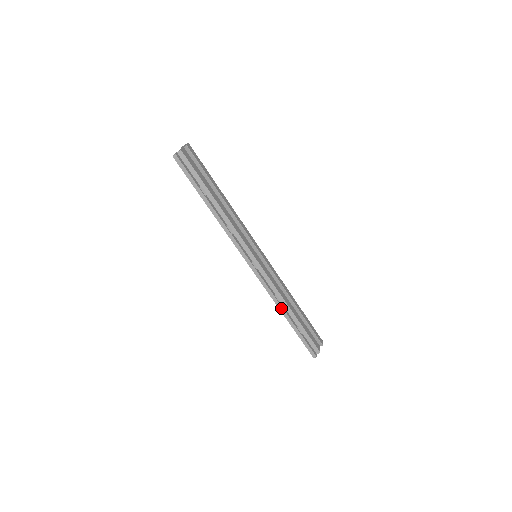
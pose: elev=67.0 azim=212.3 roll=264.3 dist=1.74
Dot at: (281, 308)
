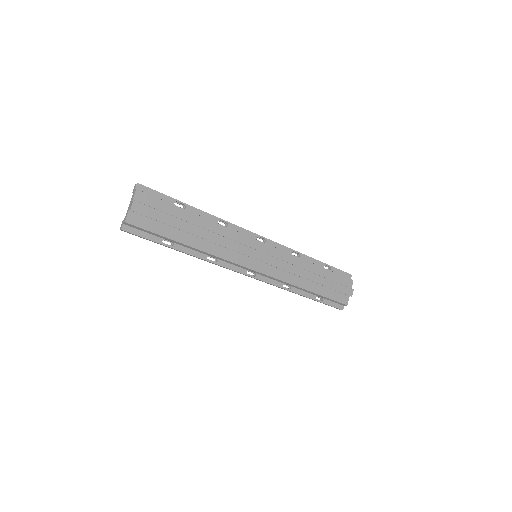
Dot at: (292, 292)
